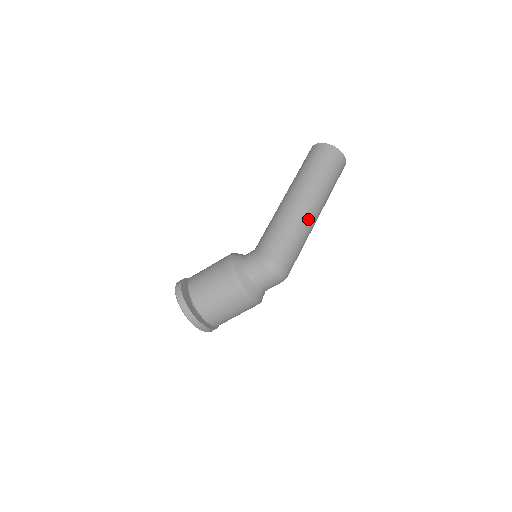
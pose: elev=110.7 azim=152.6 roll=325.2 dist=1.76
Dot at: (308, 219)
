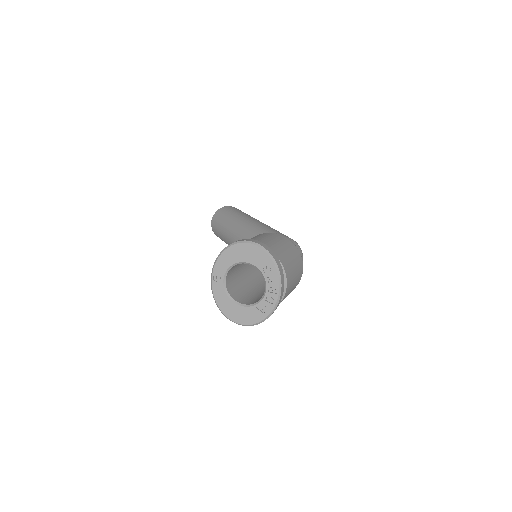
Dot at: occluded
